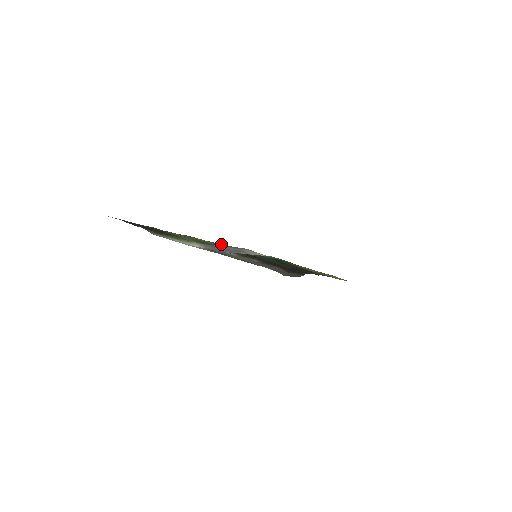
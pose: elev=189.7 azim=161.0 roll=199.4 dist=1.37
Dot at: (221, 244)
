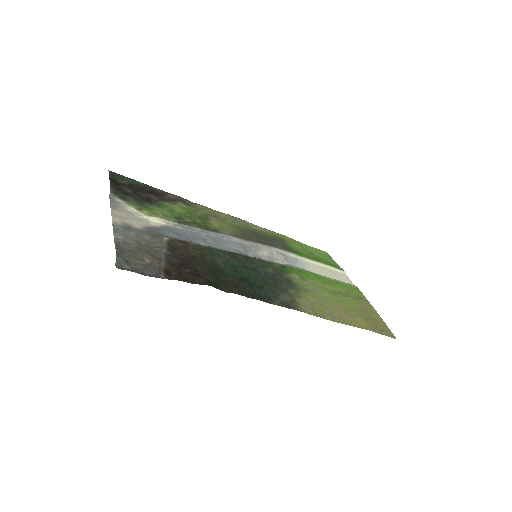
Dot at: (237, 232)
